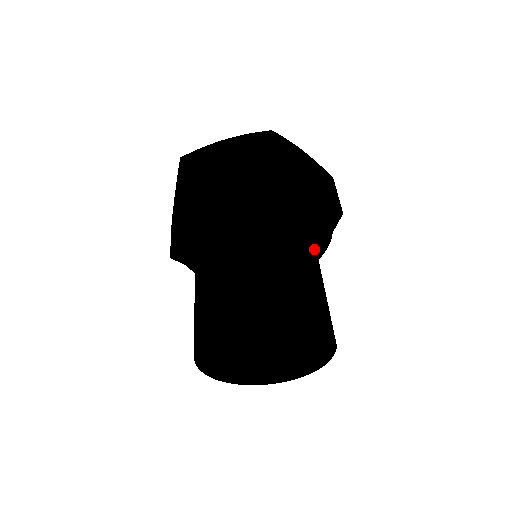
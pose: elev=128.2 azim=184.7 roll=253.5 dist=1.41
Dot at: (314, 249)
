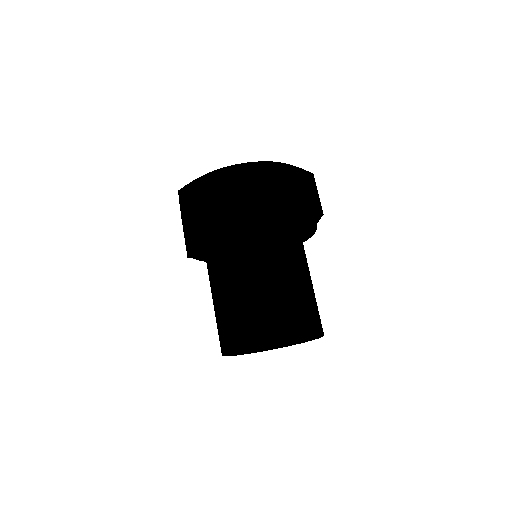
Dot at: (301, 256)
